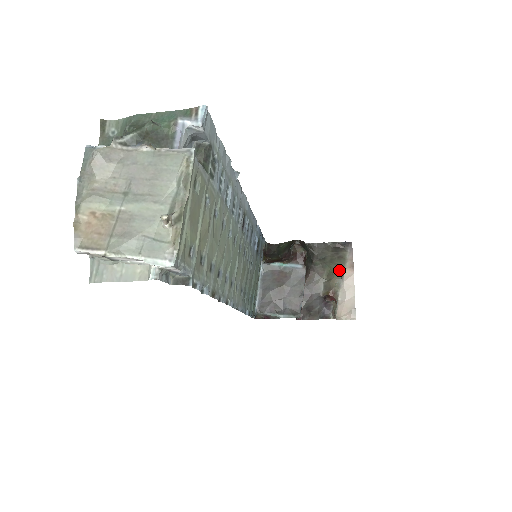
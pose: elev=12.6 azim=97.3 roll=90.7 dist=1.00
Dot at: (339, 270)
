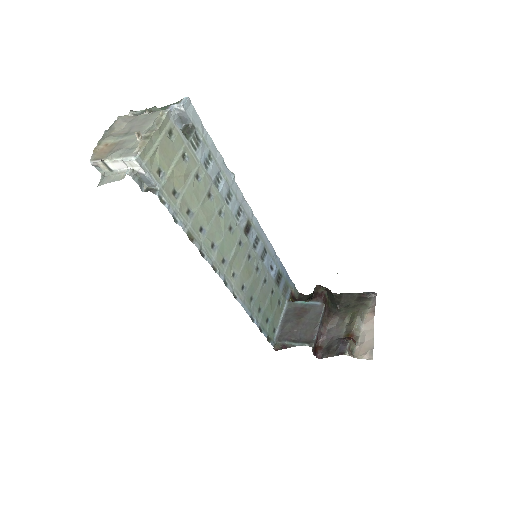
Dot at: (359, 313)
